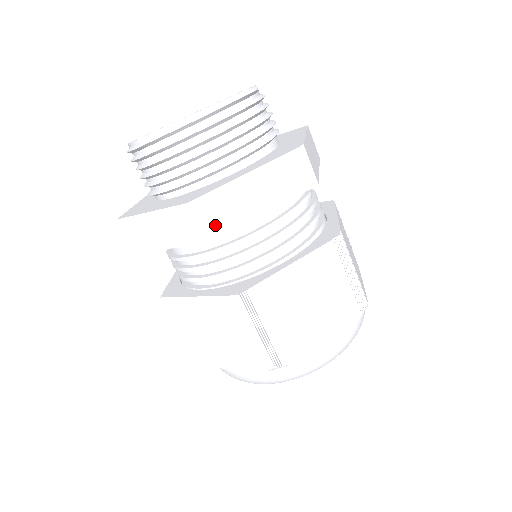
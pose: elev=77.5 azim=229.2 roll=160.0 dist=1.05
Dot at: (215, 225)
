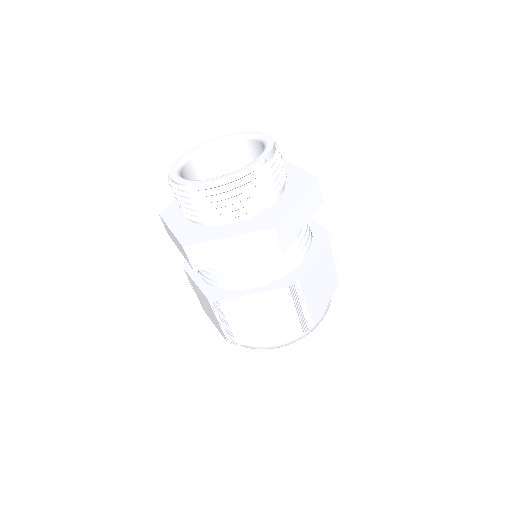
Dot at: (200, 262)
